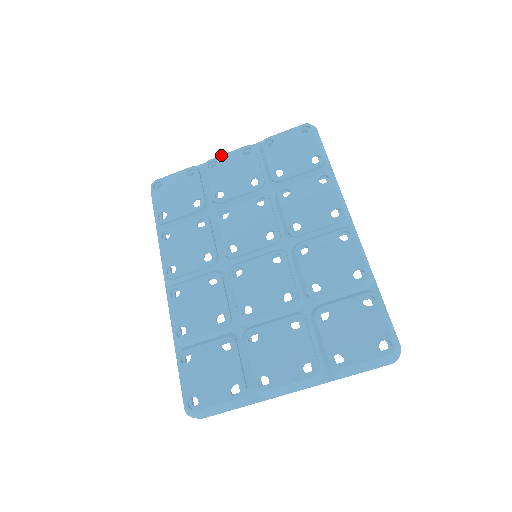
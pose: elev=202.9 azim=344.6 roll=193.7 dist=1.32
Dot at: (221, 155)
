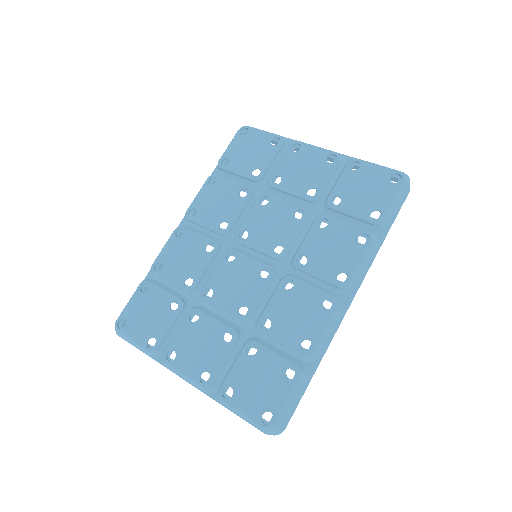
Dot at: (310, 144)
